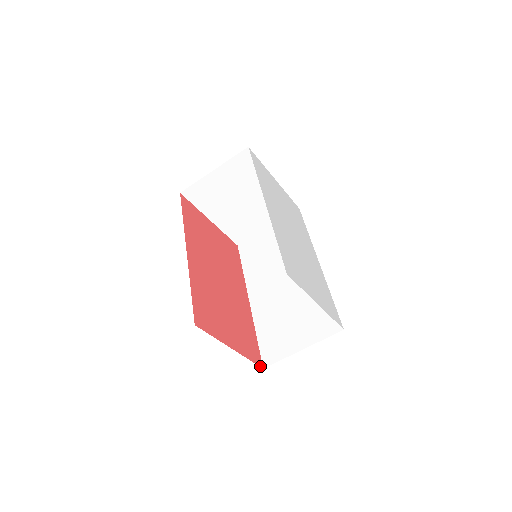
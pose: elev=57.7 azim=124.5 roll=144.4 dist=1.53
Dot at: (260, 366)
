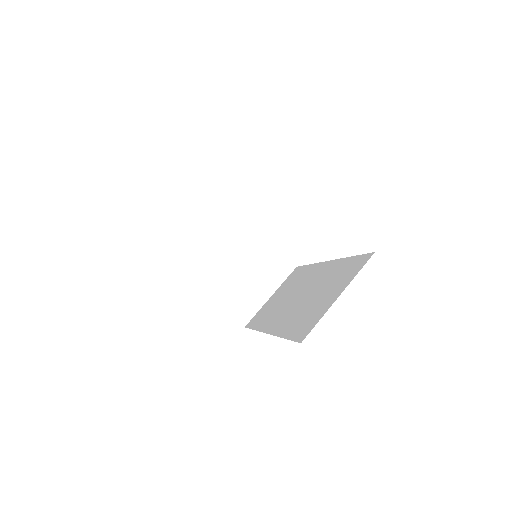
Dot at: occluded
